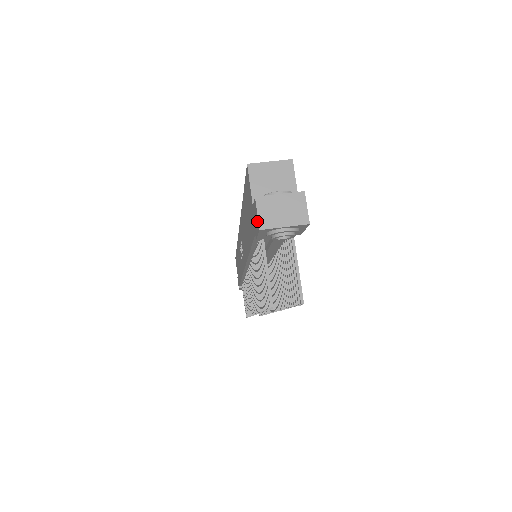
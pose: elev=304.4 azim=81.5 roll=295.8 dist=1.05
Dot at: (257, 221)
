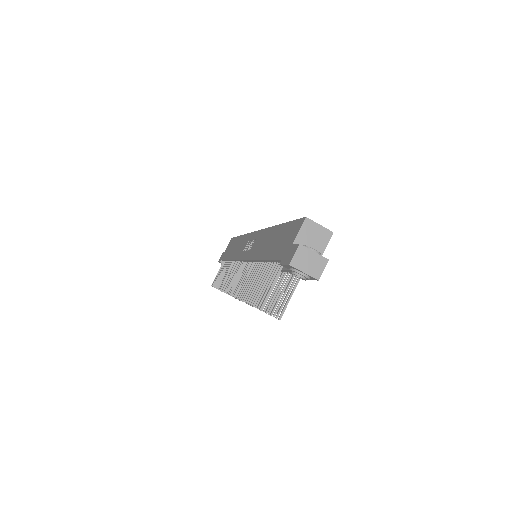
Dot at: (291, 258)
